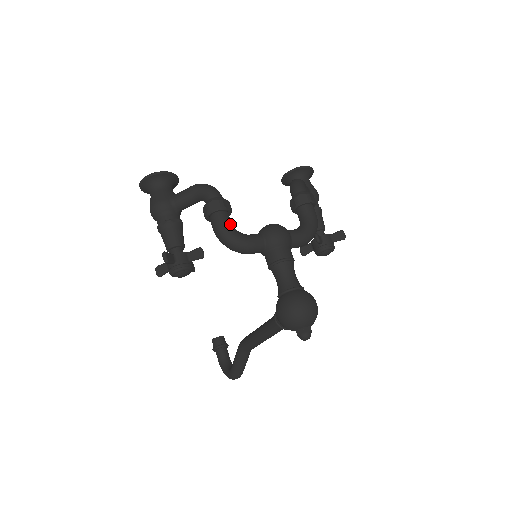
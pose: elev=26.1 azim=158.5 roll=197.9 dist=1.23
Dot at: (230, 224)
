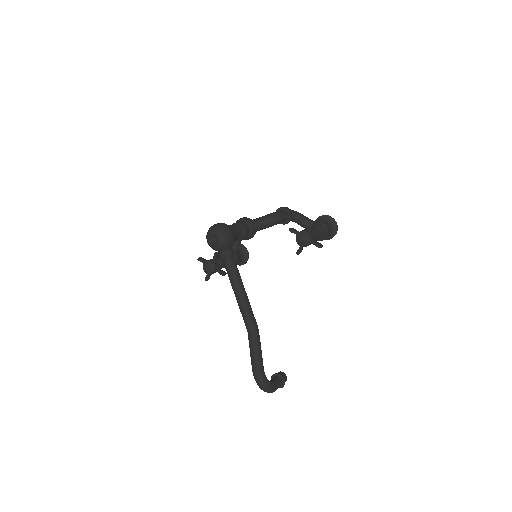
Dot at: occluded
